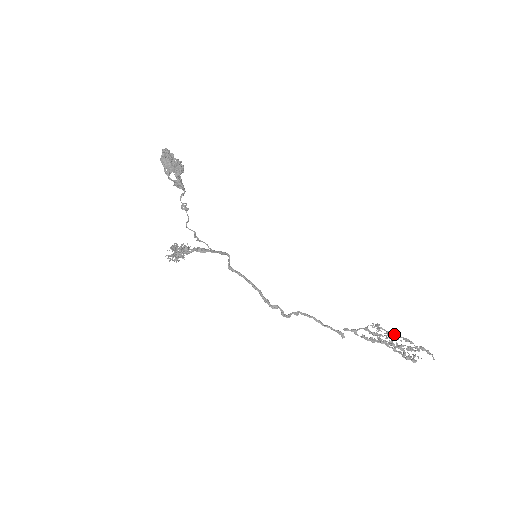
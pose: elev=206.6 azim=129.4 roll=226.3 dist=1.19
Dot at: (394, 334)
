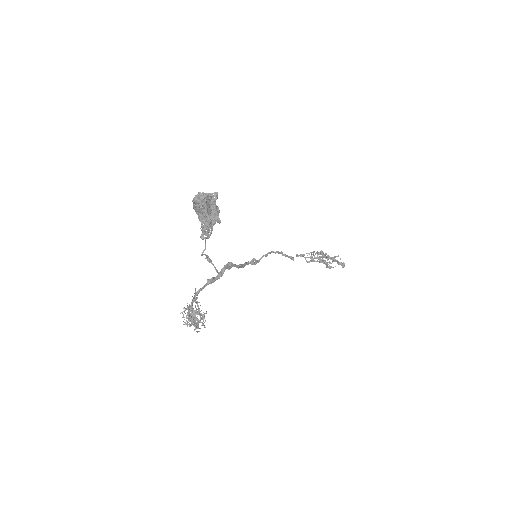
Dot at: occluded
